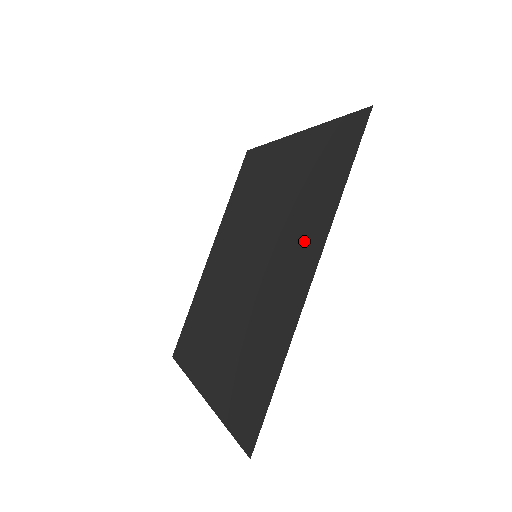
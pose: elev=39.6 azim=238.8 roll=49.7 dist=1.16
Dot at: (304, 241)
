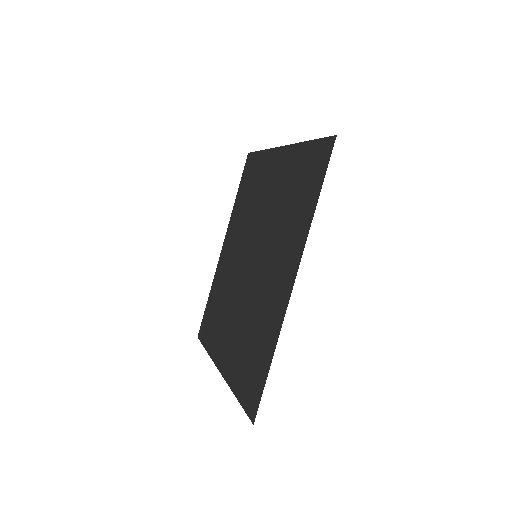
Dot at: (288, 250)
